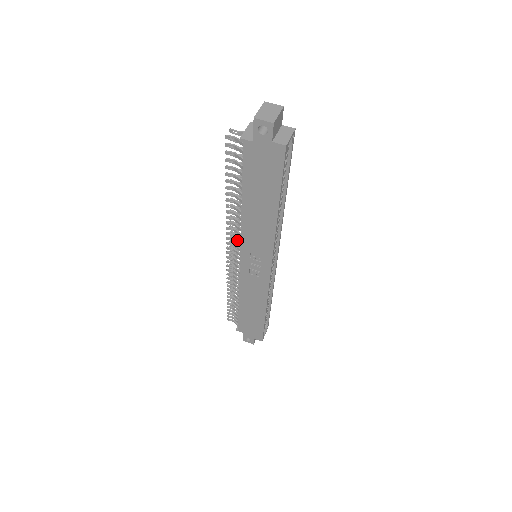
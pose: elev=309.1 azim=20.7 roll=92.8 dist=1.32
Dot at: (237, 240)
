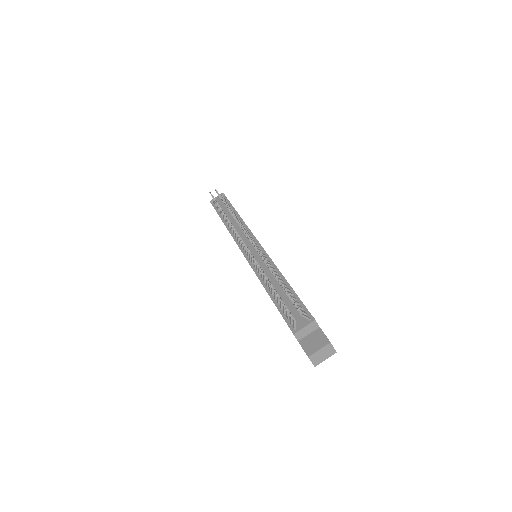
Dot at: occluded
